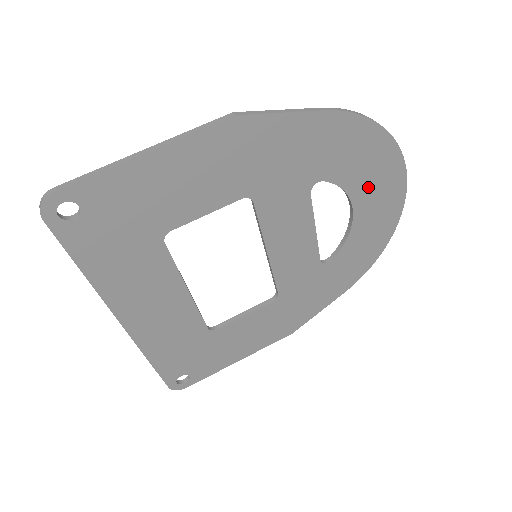
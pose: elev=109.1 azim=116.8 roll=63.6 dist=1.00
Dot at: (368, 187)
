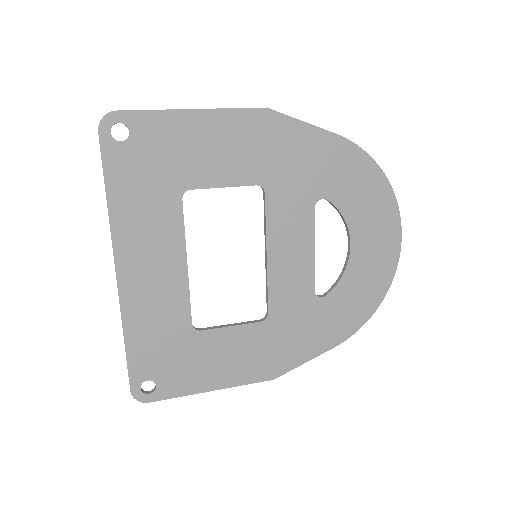
Dot at: (366, 225)
